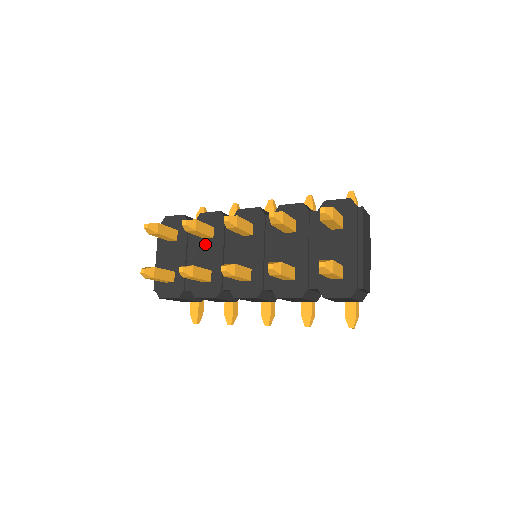
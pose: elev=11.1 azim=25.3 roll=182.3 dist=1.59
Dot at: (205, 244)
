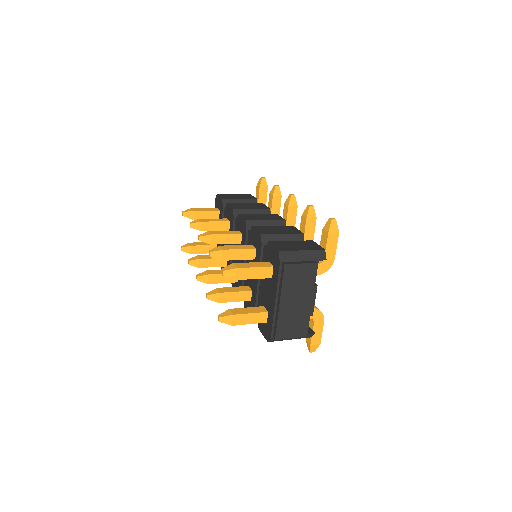
Dot at: occluded
